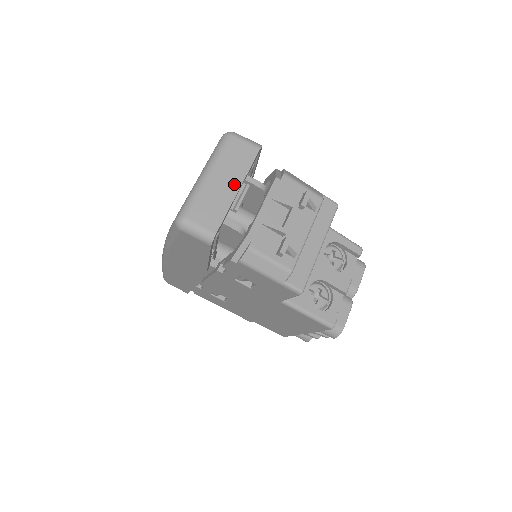
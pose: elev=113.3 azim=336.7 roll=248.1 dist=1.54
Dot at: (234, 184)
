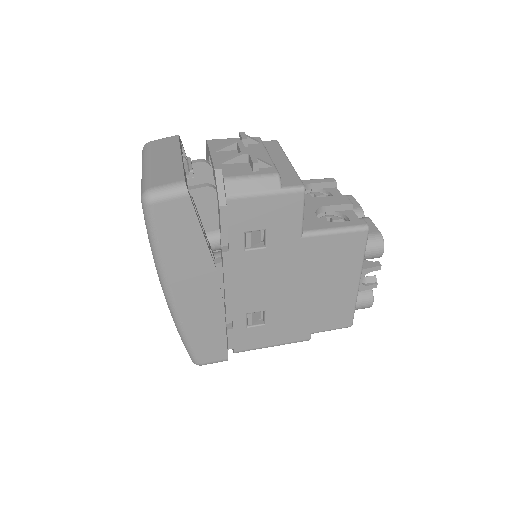
Dot at: (174, 156)
